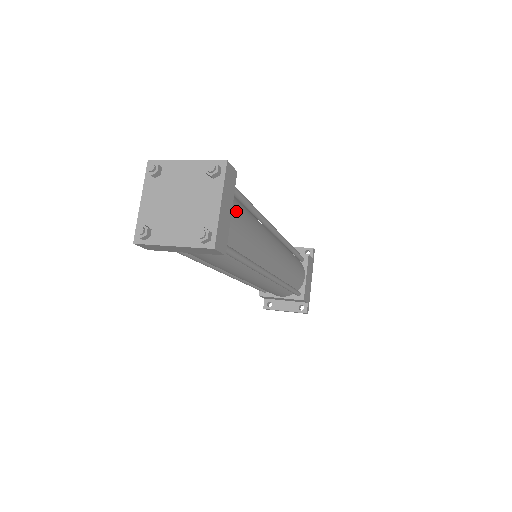
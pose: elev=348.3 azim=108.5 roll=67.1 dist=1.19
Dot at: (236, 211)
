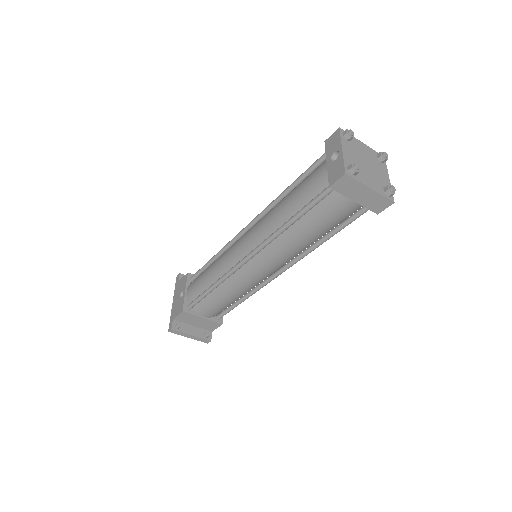
Dot at: occluded
